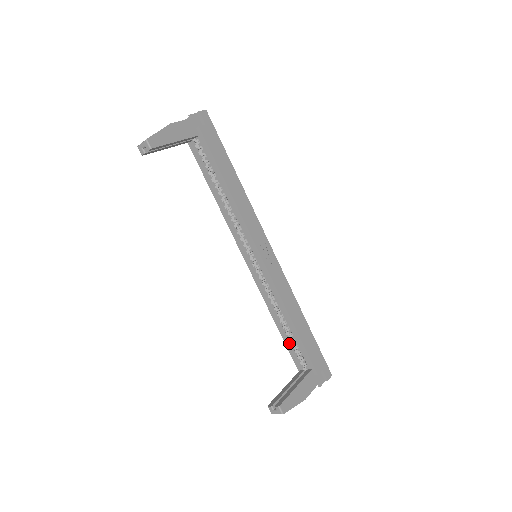
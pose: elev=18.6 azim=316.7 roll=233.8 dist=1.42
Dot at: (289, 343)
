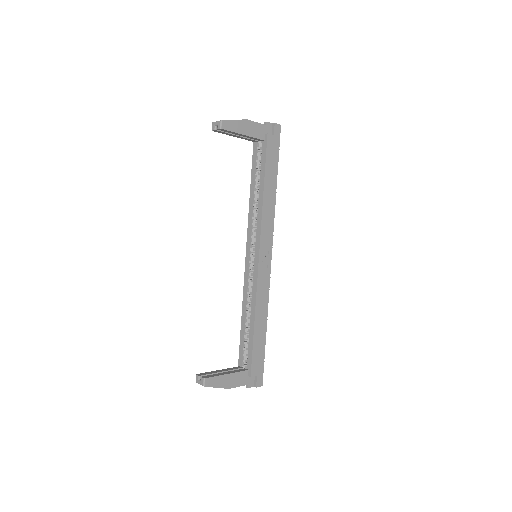
Dot at: (243, 339)
